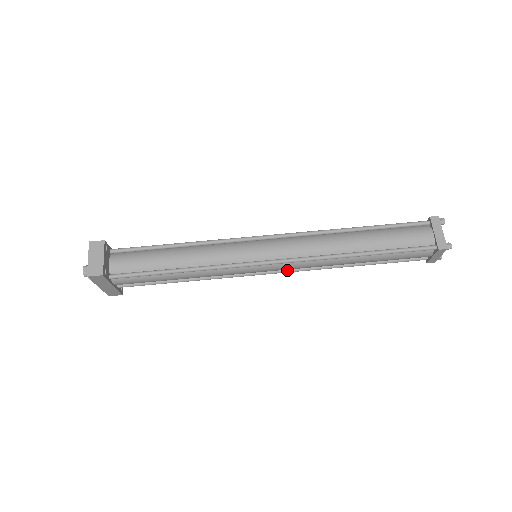
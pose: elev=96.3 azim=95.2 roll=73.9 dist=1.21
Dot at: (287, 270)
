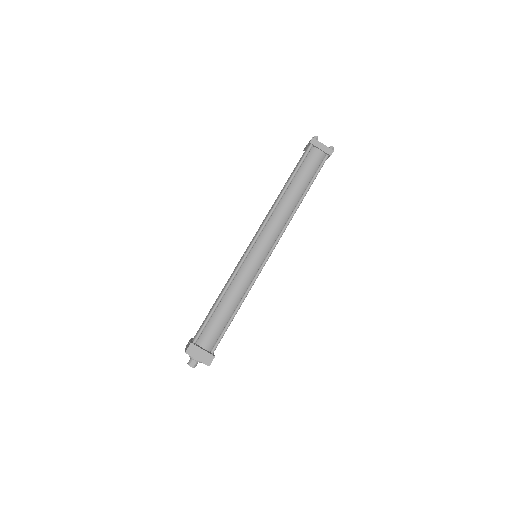
Dot at: occluded
